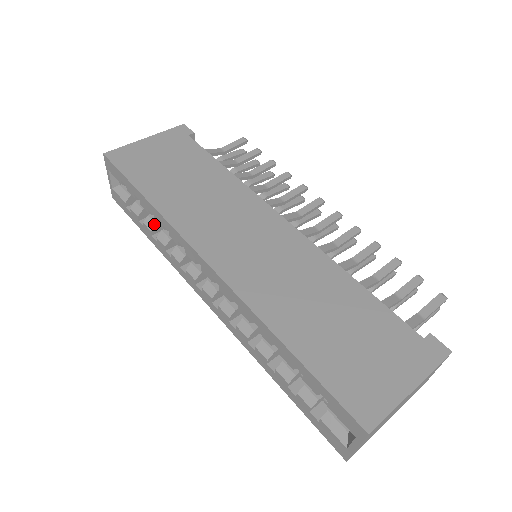
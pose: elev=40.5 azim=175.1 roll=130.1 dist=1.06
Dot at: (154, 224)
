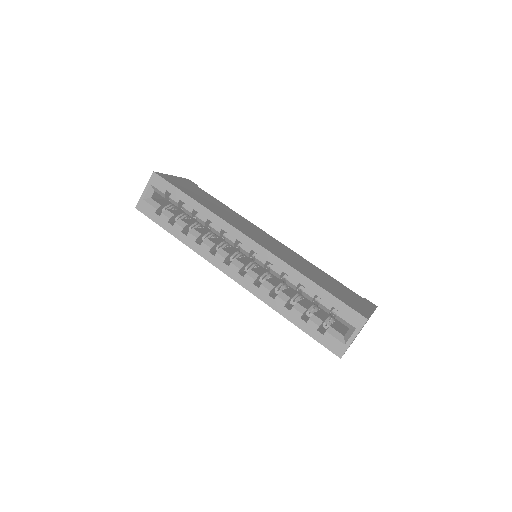
Dot at: (186, 224)
